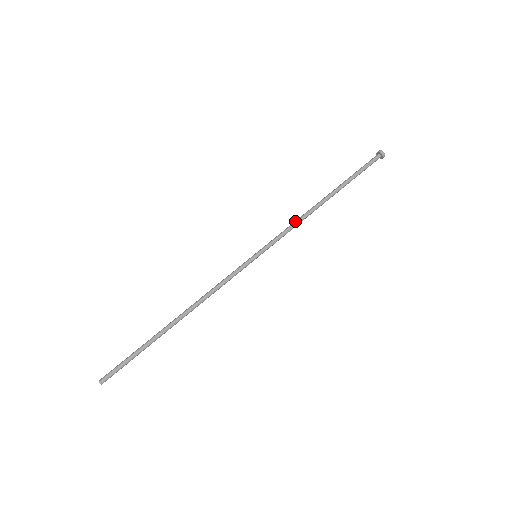
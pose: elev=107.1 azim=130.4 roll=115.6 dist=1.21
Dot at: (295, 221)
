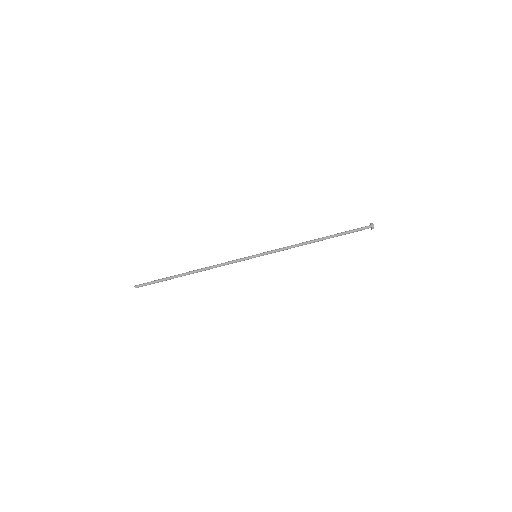
Dot at: (291, 247)
